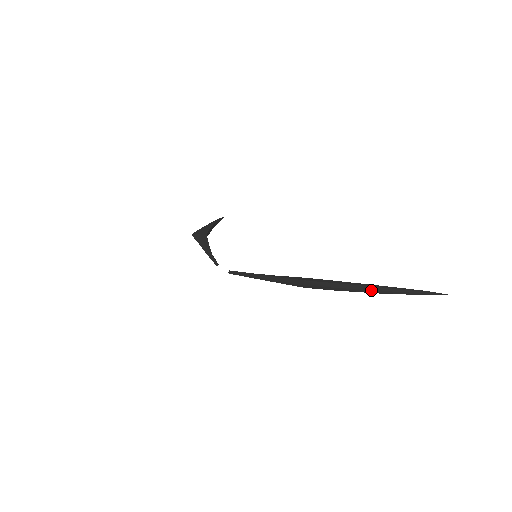
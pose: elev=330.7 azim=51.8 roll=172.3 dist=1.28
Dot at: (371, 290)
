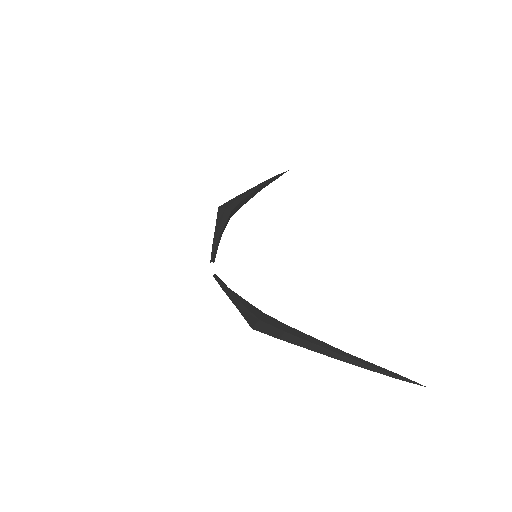
Dot at: (326, 355)
